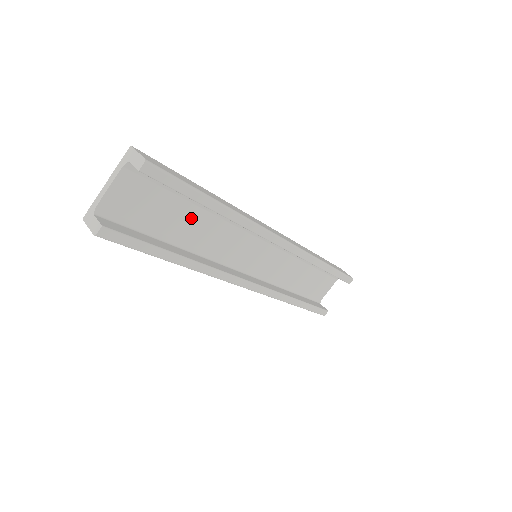
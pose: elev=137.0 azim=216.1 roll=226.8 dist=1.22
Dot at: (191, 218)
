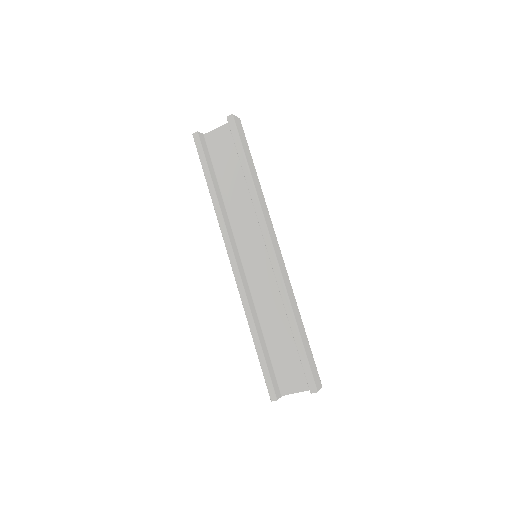
Dot at: (239, 182)
